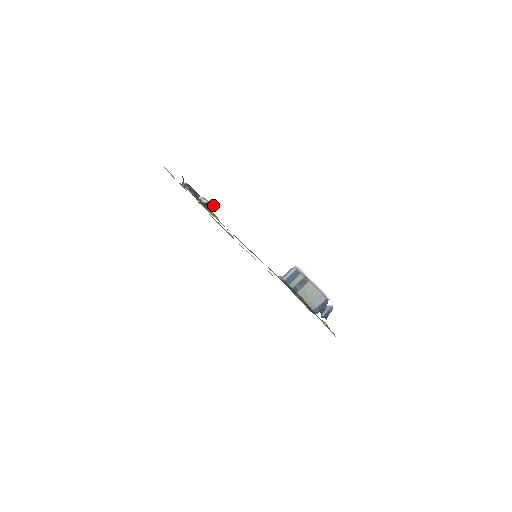
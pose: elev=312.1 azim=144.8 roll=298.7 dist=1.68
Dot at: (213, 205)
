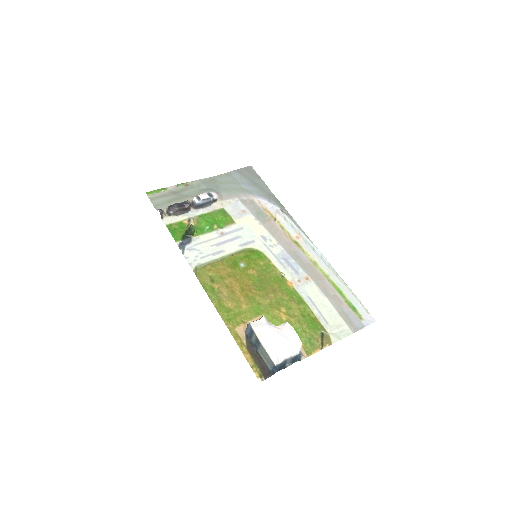
Dot at: (194, 228)
